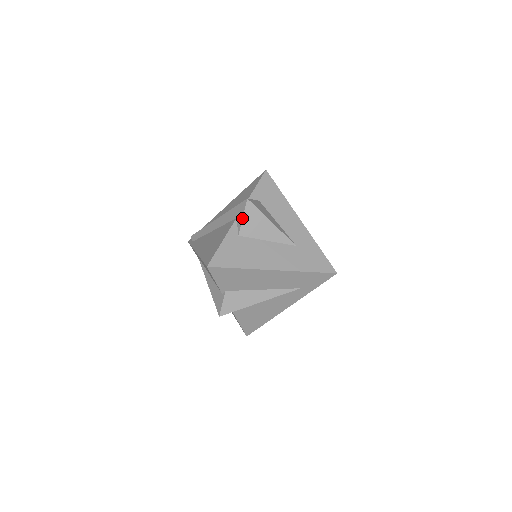
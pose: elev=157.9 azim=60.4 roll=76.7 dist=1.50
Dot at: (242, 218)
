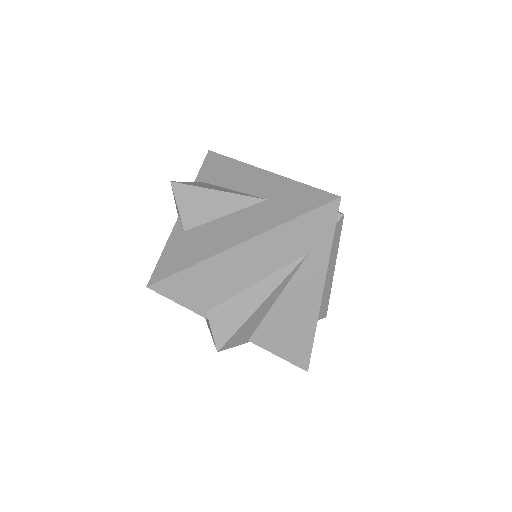
Dot at: (177, 208)
